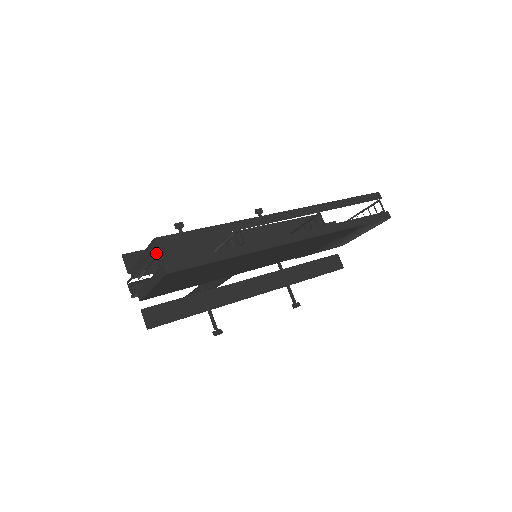
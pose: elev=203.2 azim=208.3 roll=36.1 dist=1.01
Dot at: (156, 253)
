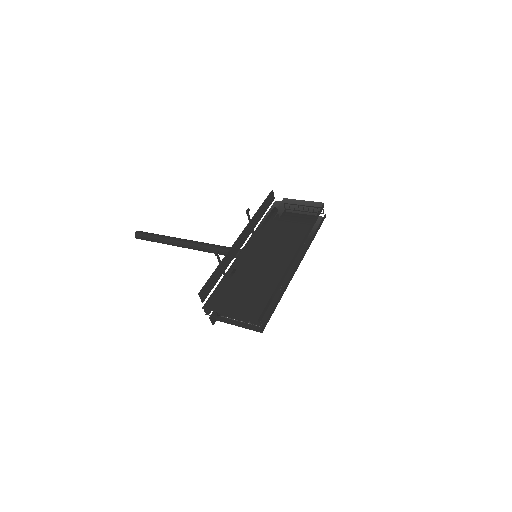
Dot at: (211, 281)
